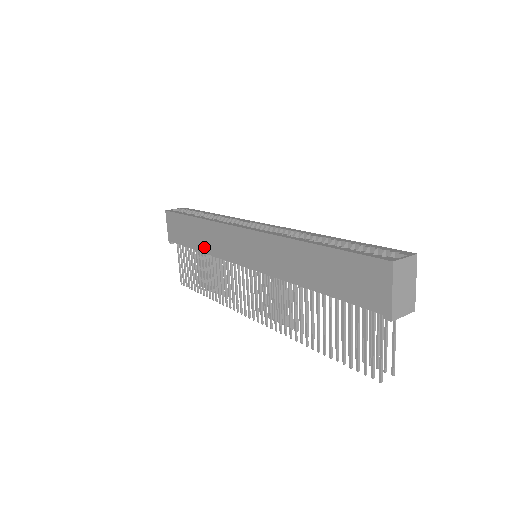
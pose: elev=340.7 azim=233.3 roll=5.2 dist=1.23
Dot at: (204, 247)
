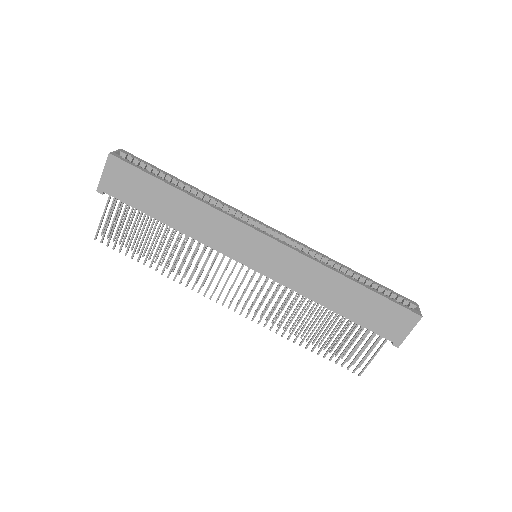
Dot at: (182, 226)
